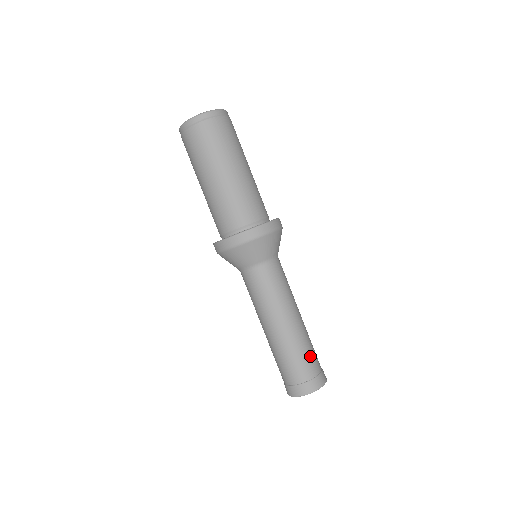
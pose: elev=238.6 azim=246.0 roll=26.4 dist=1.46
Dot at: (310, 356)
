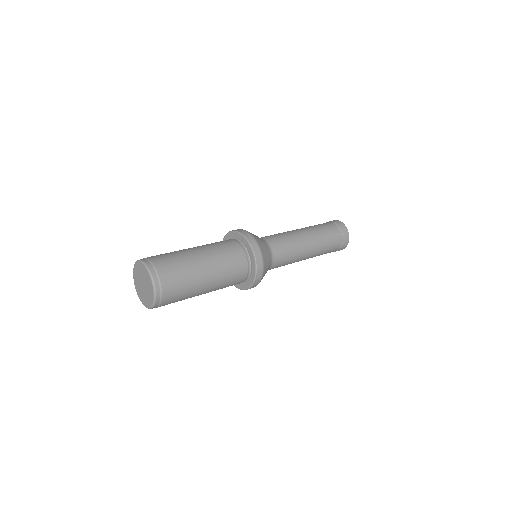
Dot at: (332, 245)
